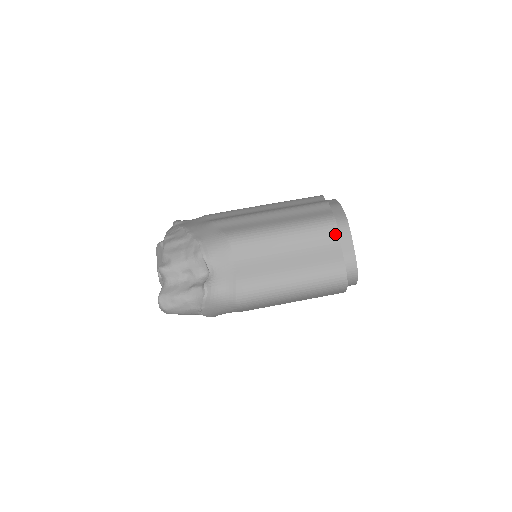
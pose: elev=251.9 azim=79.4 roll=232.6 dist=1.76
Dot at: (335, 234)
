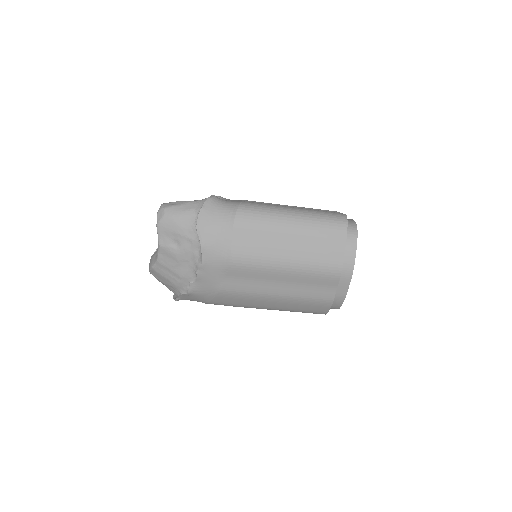
Dot at: (337, 212)
